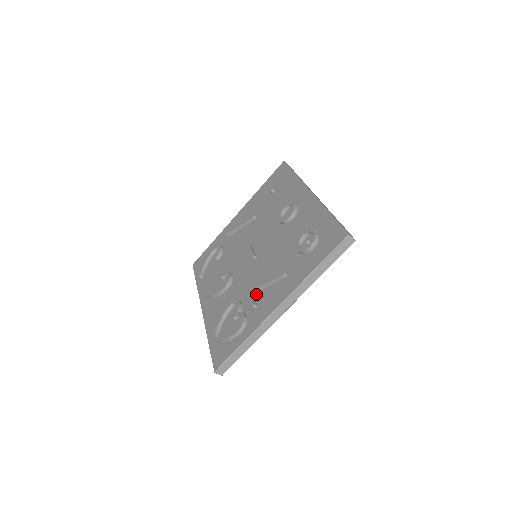
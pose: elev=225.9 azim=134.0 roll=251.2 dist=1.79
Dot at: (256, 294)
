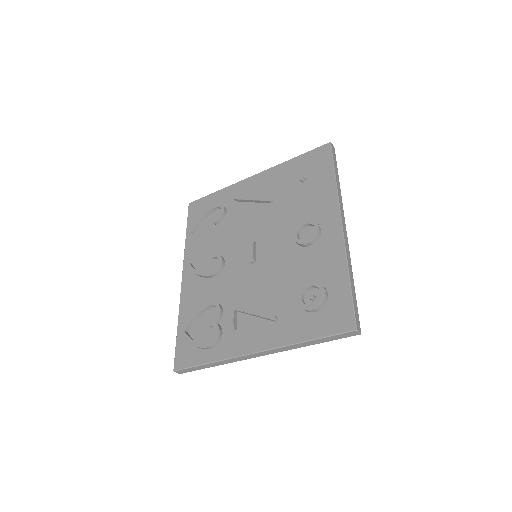
Dot at: (240, 314)
